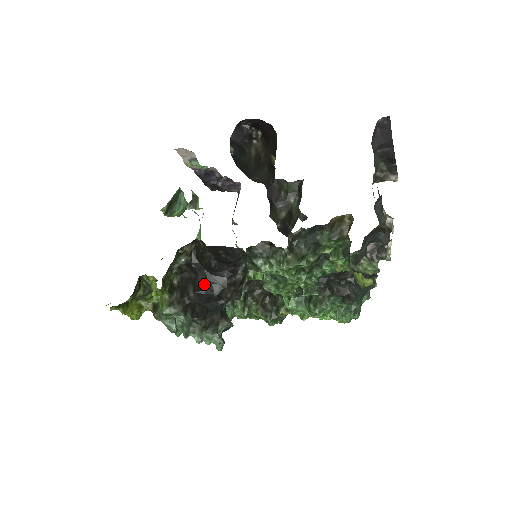
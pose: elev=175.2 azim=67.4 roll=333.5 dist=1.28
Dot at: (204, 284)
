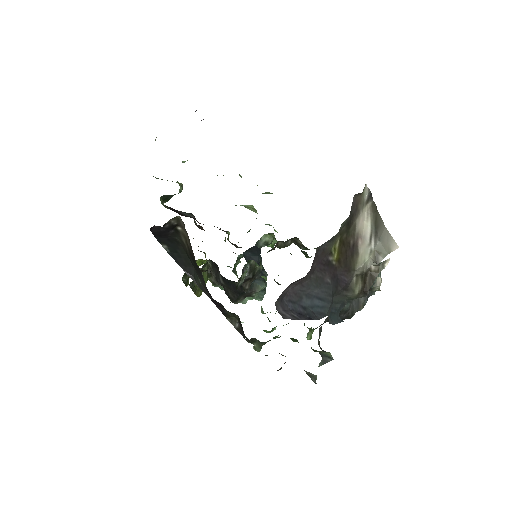
Dot at: (226, 279)
